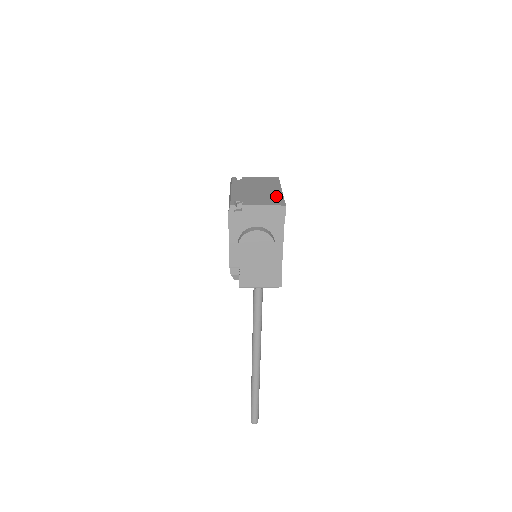
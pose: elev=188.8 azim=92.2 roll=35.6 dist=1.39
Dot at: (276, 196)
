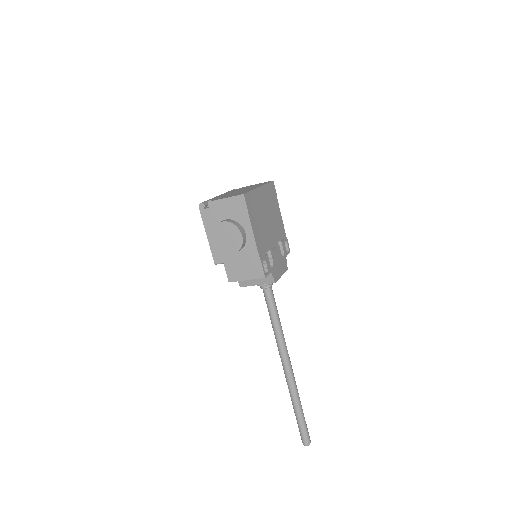
Dot at: occluded
